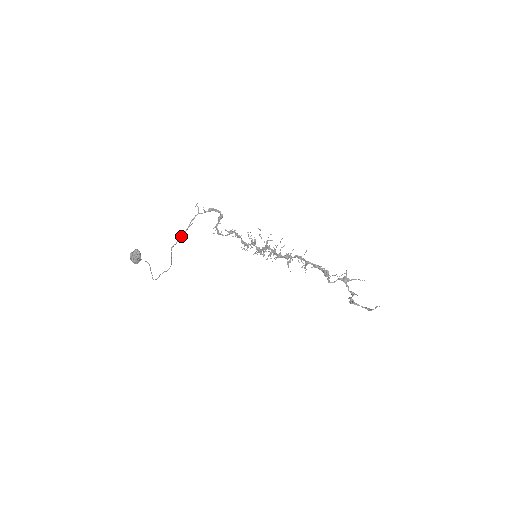
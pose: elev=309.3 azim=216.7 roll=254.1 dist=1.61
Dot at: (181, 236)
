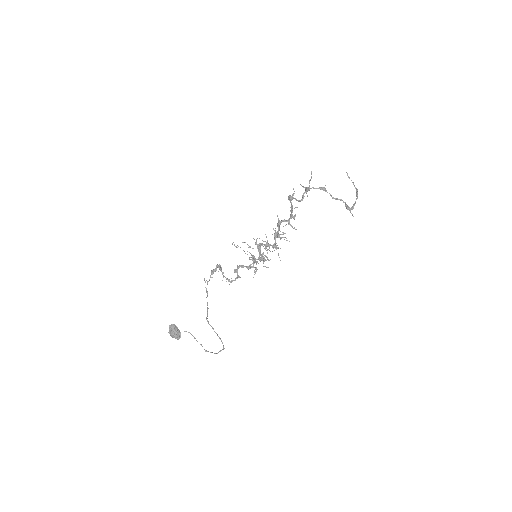
Dot at: occluded
